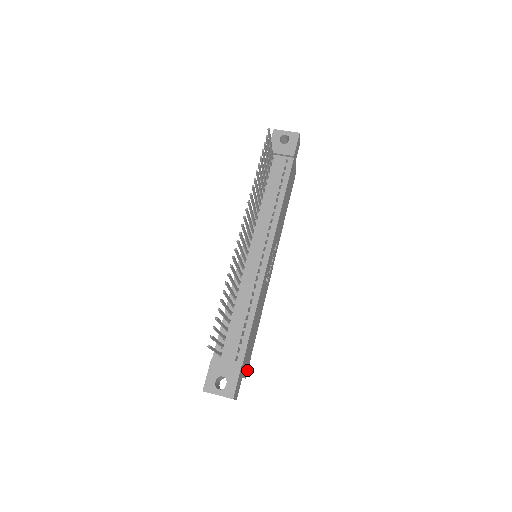
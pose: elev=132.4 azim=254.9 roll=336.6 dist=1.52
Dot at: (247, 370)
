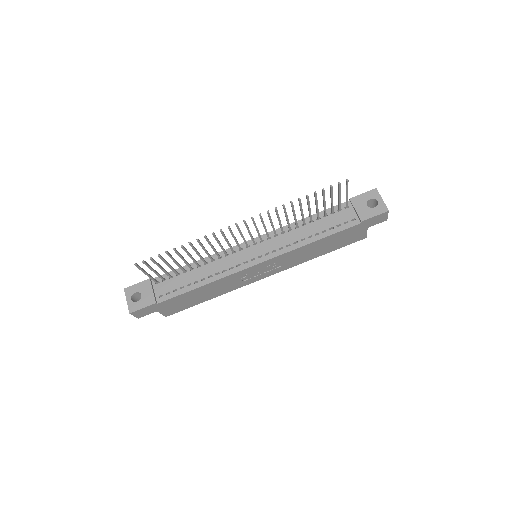
Dot at: (172, 313)
